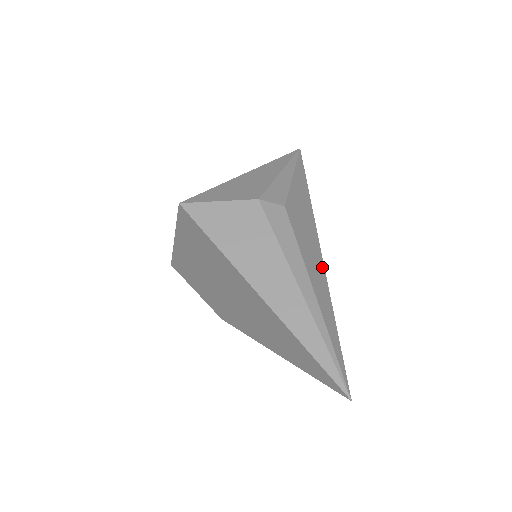
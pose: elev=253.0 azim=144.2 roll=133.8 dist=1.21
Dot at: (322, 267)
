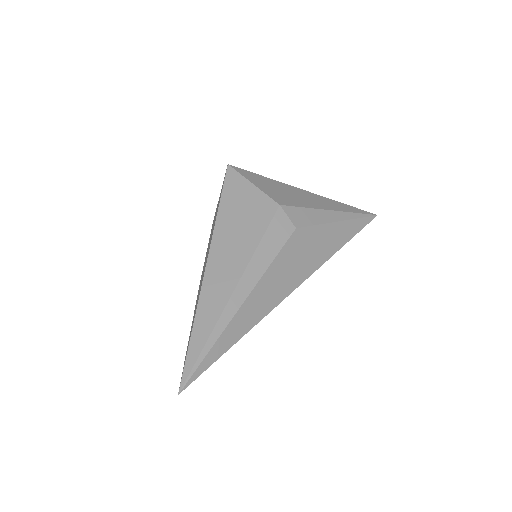
Dot at: (280, 298)
